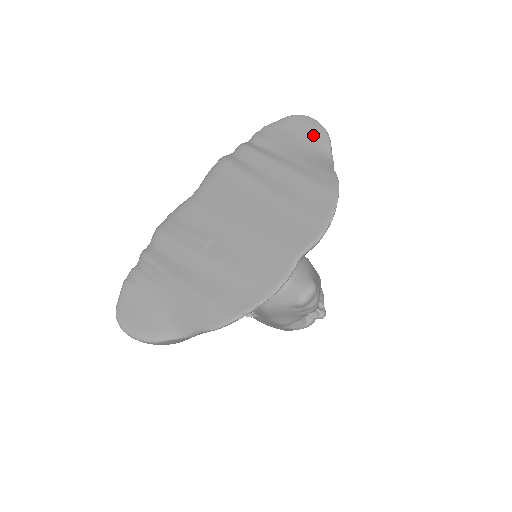
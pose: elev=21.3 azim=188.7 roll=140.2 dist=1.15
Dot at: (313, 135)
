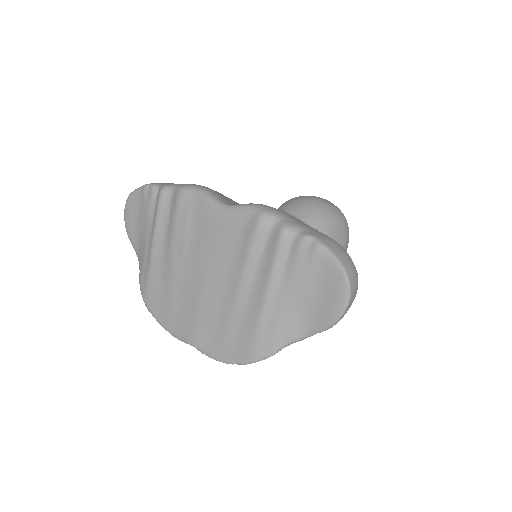
Dot at: (323, 311)
